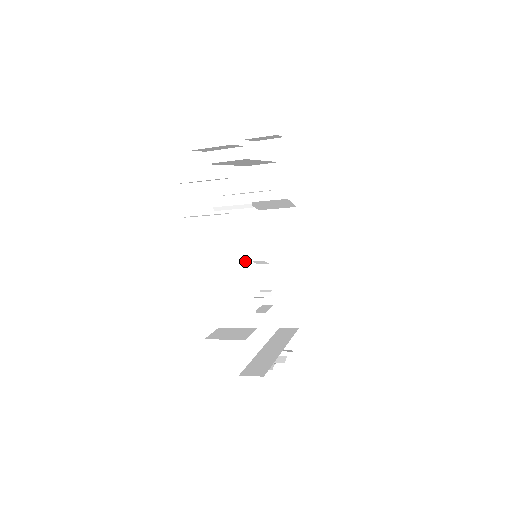
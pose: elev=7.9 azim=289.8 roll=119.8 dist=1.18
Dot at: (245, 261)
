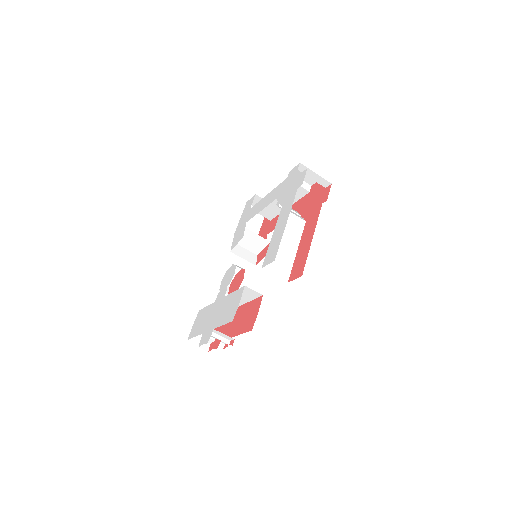
Dot at: (297, 239)
